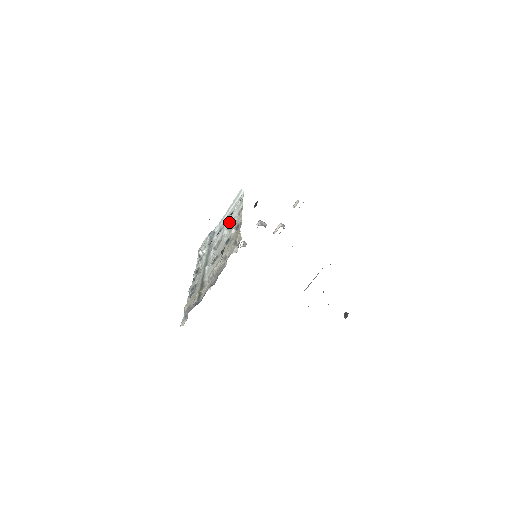
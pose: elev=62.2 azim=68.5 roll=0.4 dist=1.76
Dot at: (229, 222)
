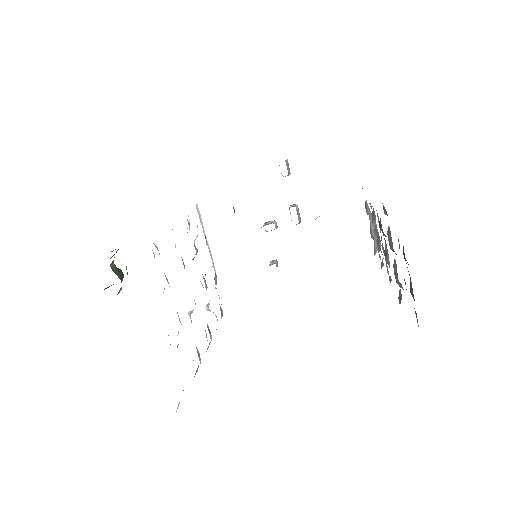
Dot at: (194, 246)
